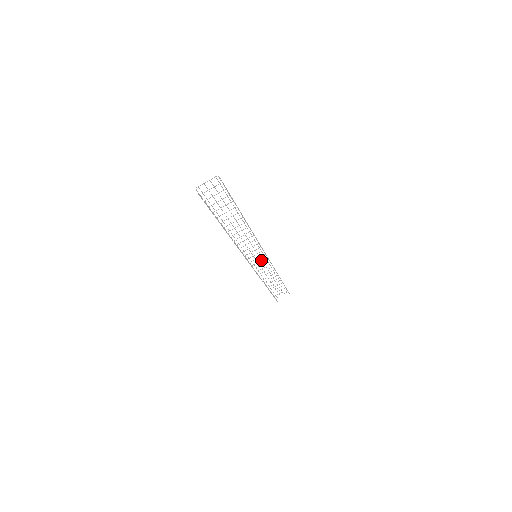
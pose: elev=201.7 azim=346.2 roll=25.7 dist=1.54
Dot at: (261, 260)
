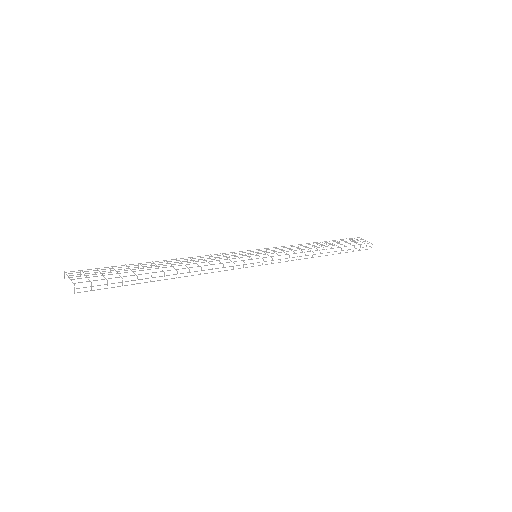
Dot at: occluded
